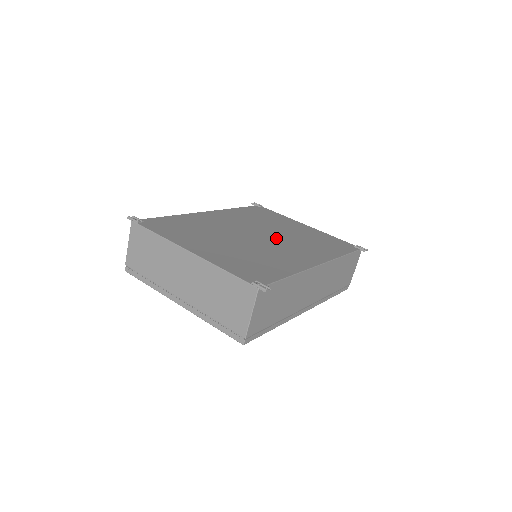
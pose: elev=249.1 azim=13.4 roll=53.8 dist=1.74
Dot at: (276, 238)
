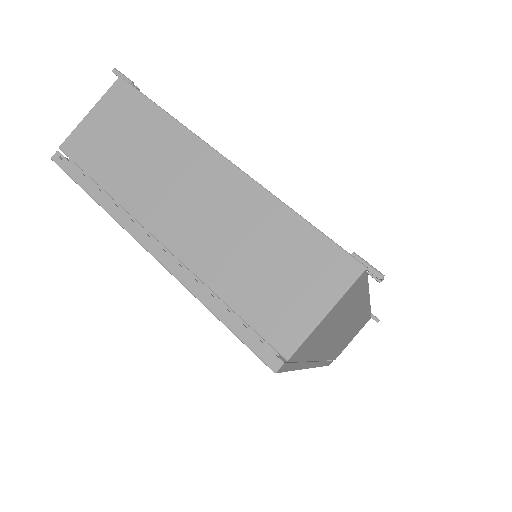
Dot at: occluded
